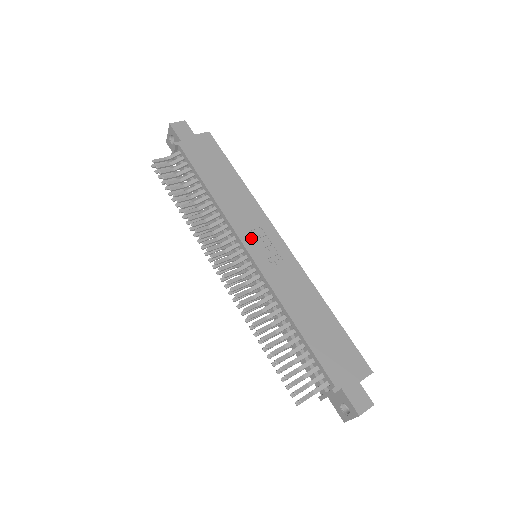
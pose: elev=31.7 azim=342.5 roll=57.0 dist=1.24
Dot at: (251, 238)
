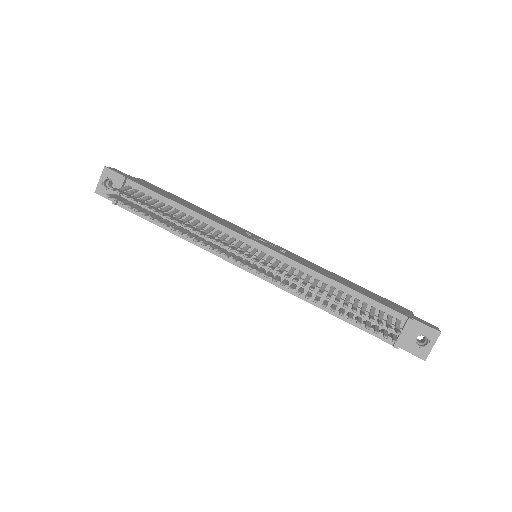
Dot at: (249, 236)
